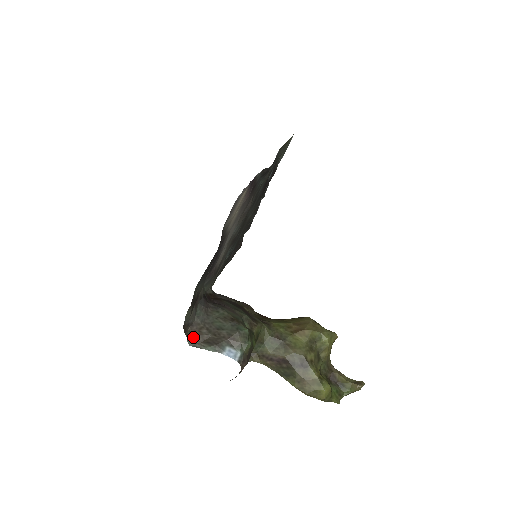
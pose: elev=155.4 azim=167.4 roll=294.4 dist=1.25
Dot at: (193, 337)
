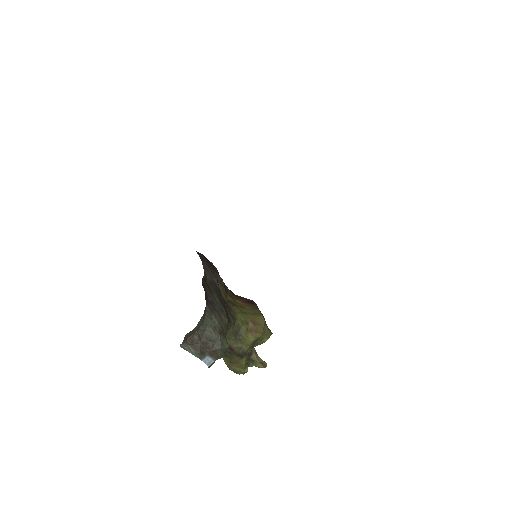
Dot at: (185, 340)
